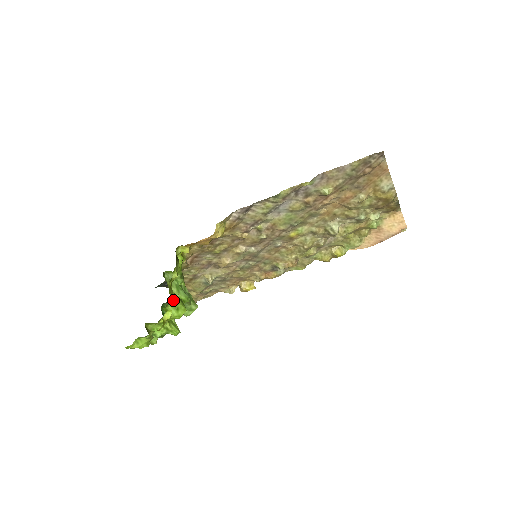
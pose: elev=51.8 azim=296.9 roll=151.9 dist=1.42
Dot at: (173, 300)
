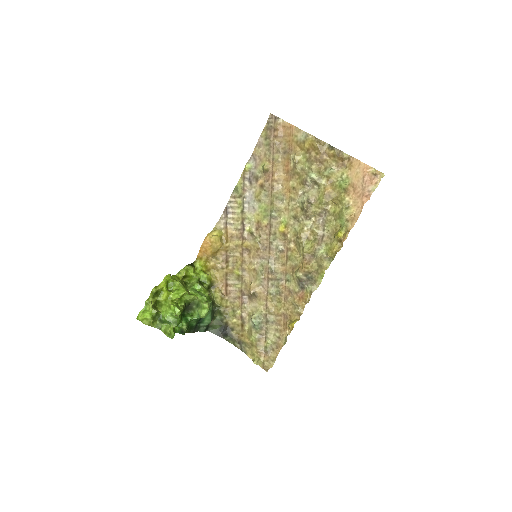
Dot at: (175, 281)
